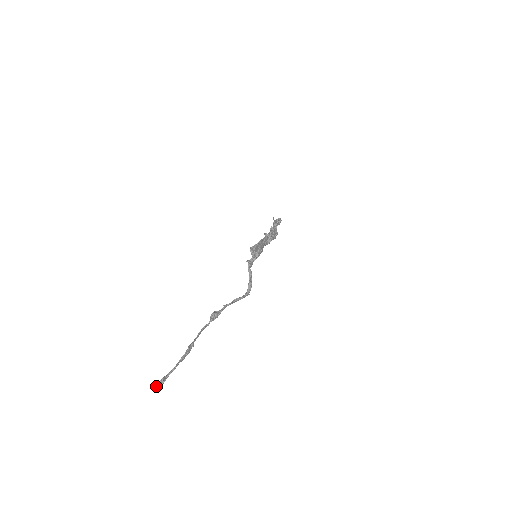
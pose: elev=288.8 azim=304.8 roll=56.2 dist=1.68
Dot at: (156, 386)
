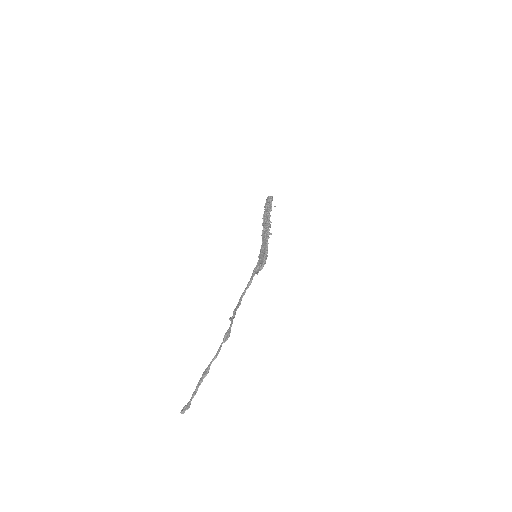
Dot at: (181, 413)
